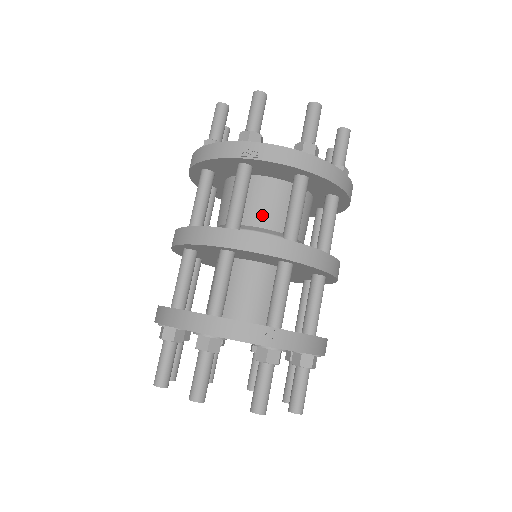
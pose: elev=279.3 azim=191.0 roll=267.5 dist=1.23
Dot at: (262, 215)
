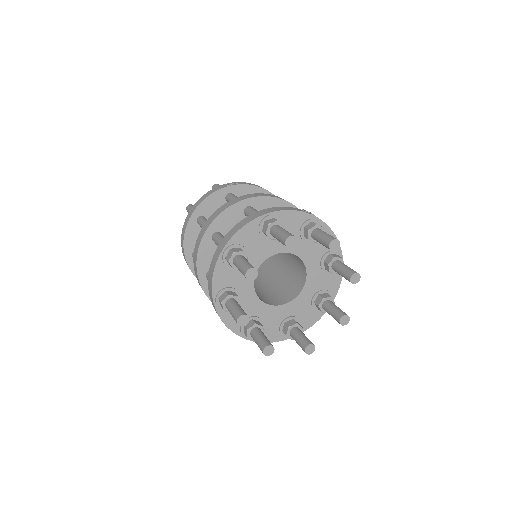
Dot at: occluded
